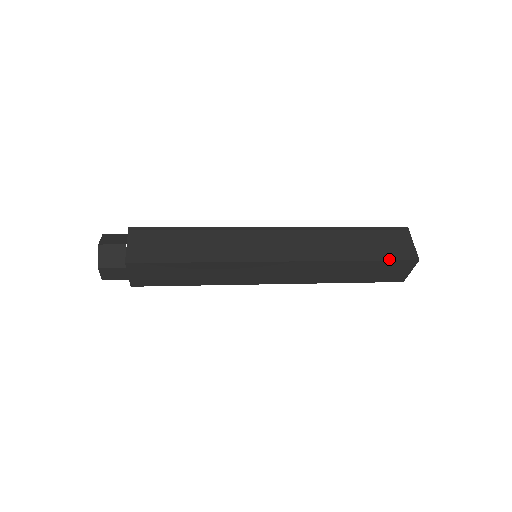
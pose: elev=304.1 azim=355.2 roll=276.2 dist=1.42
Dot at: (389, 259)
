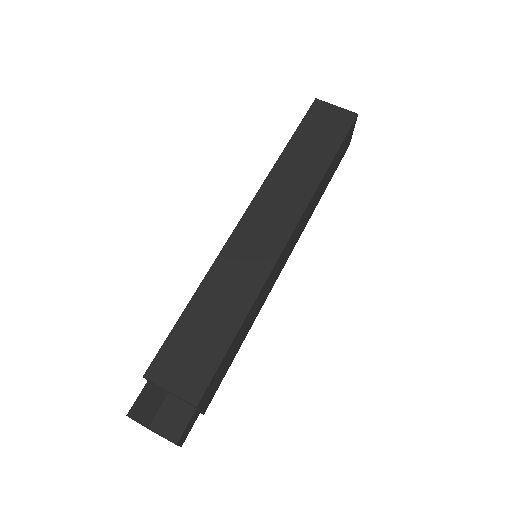
Dot at: (343, 137)
